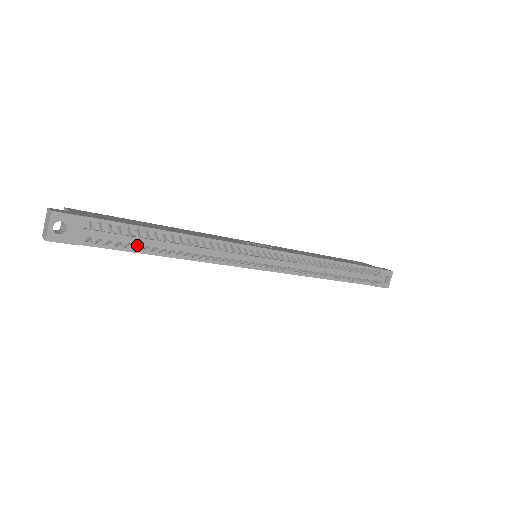
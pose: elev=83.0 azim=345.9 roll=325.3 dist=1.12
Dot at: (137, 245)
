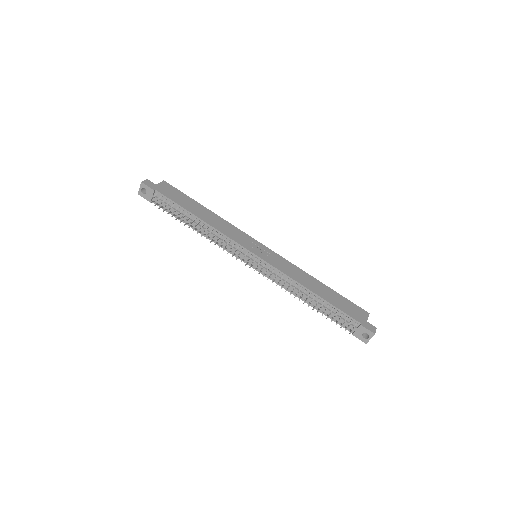
Dot at: (172, 215)
